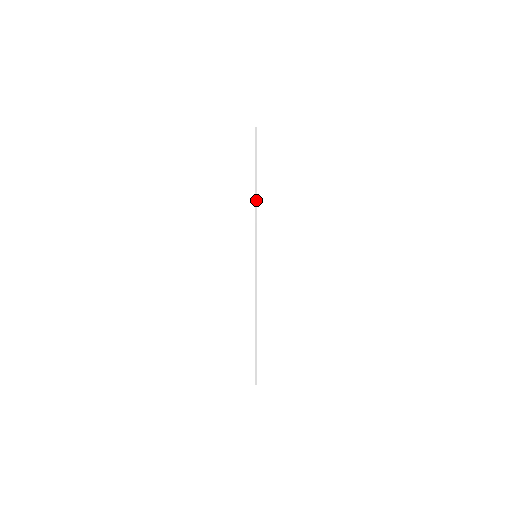
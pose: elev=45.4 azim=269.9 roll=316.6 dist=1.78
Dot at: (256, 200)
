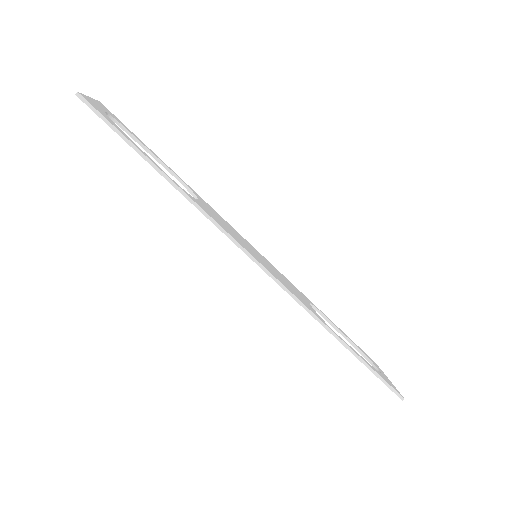
Dot at: (188, 198)
